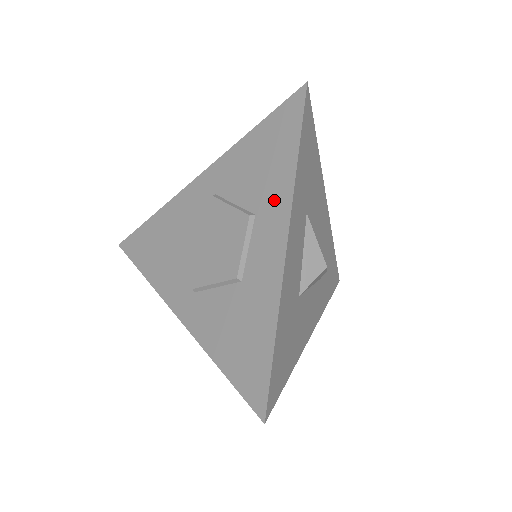
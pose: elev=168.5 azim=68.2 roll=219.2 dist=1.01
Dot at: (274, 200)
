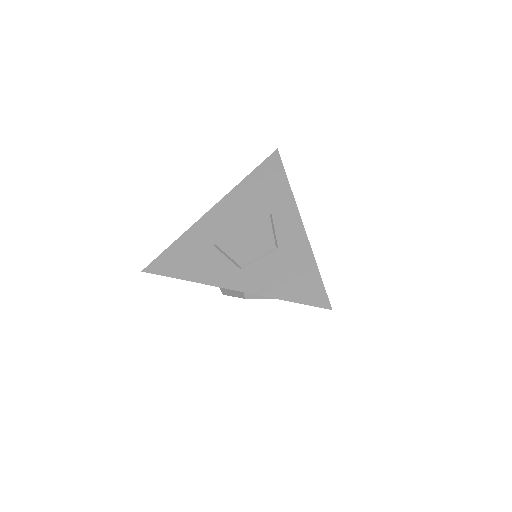
Dot at: (282, 203)
